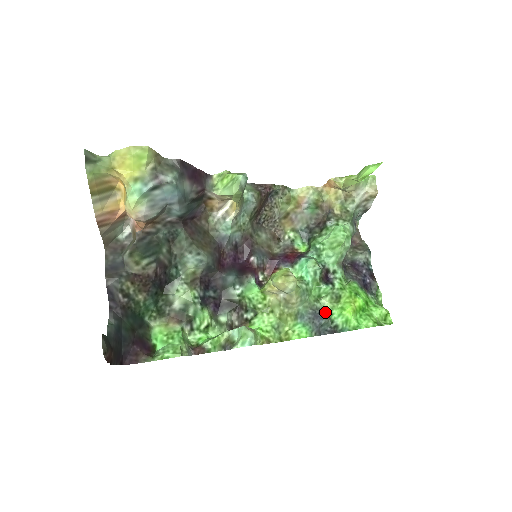
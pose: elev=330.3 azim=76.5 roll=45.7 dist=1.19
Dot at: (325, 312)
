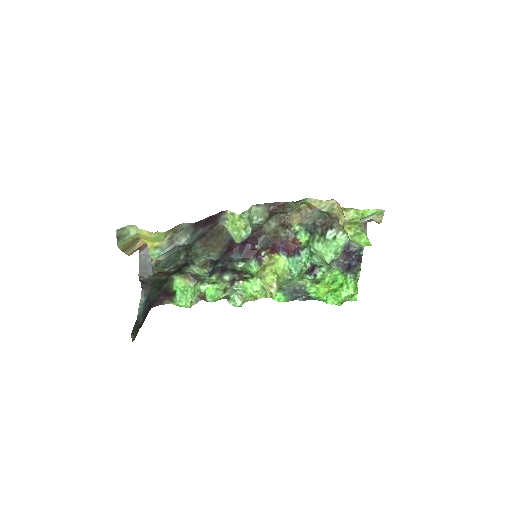
Dot at: (304, 288)
